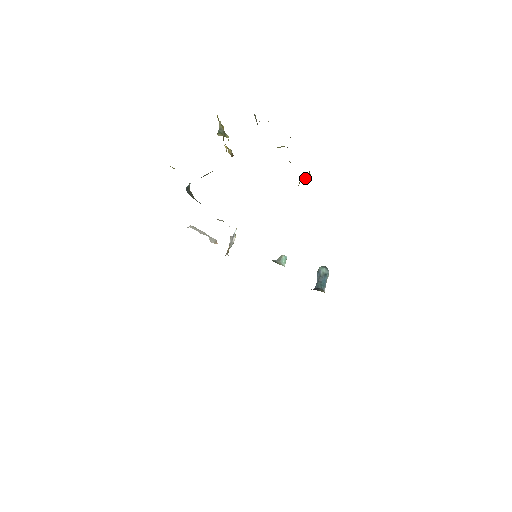
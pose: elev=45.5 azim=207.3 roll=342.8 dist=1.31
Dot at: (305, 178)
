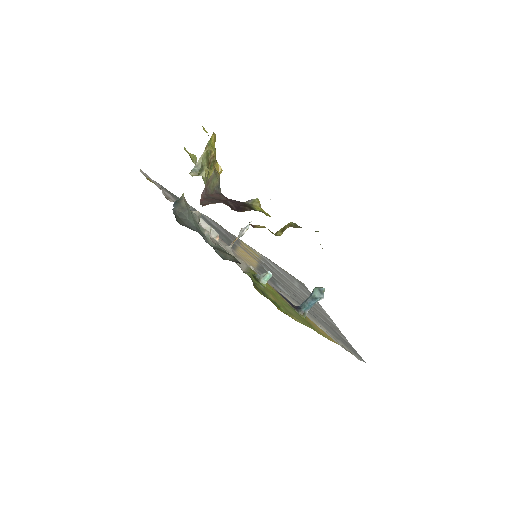
Dot at: (282, 231)
